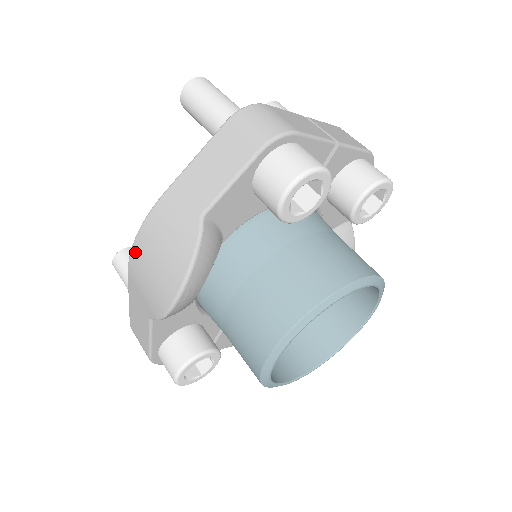
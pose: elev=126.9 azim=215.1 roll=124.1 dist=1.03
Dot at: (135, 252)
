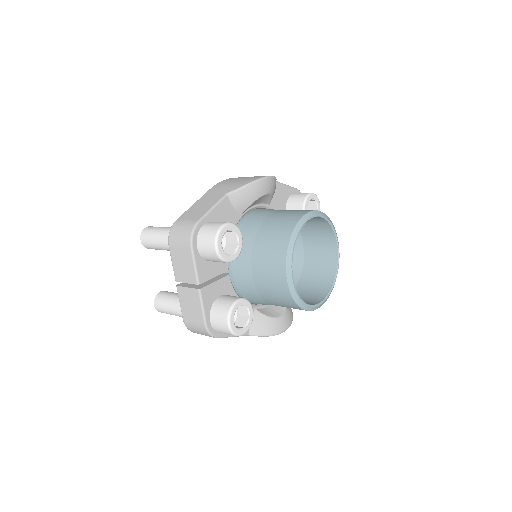
Dot at: (227, 180)
